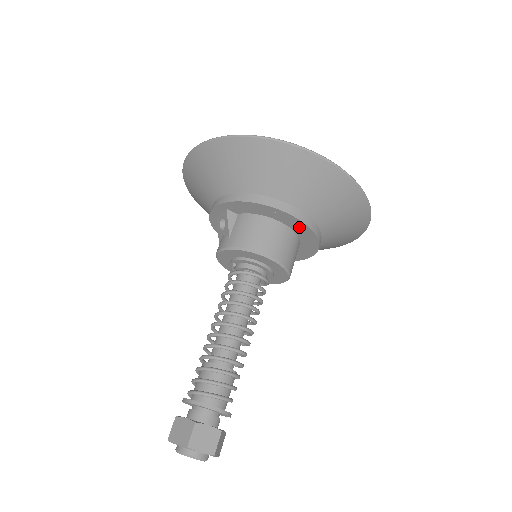
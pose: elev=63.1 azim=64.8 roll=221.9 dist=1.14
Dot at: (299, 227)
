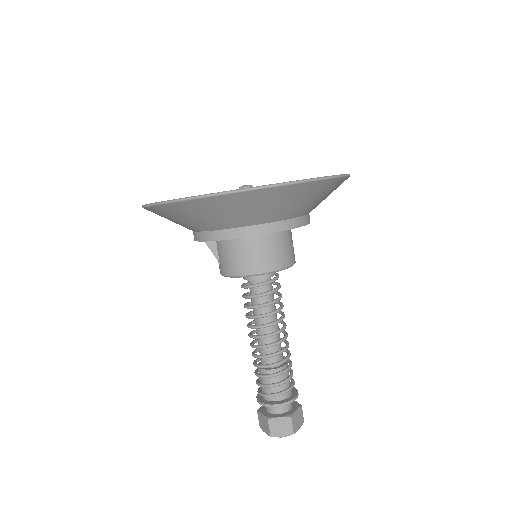
Dot at: occluded
